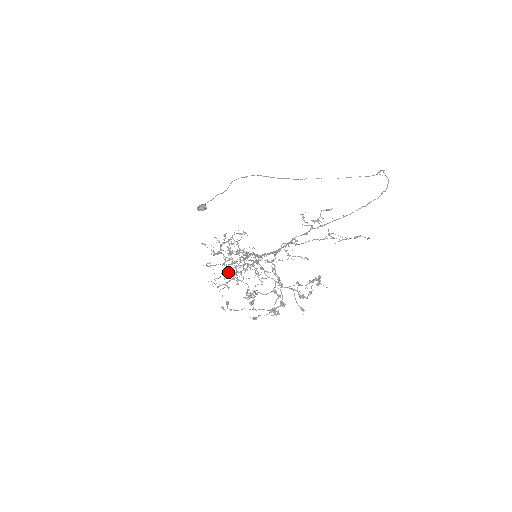
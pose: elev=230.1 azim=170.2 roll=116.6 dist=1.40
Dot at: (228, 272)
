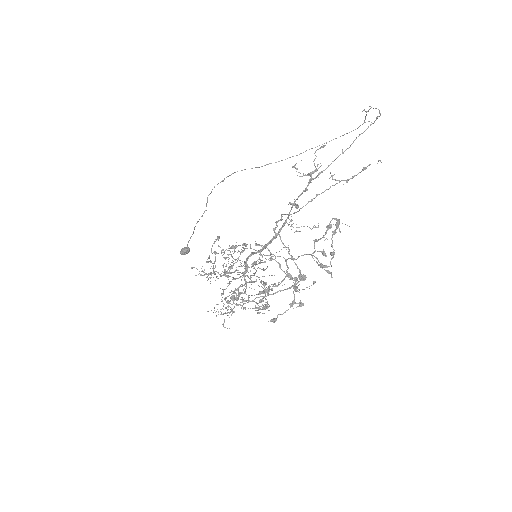
Dot at: occluded
